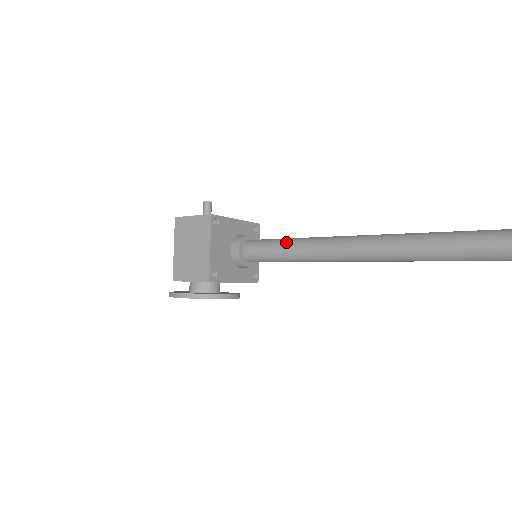
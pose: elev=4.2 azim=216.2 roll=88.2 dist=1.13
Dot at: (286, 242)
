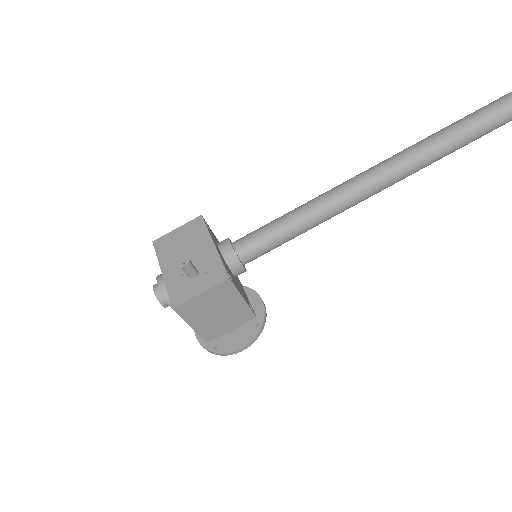
Dot at: (289, 230)
